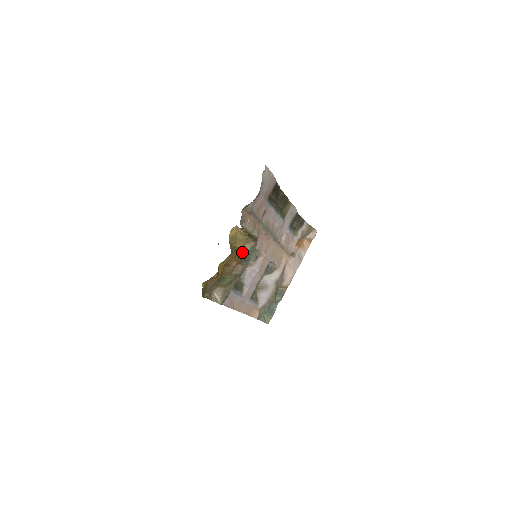
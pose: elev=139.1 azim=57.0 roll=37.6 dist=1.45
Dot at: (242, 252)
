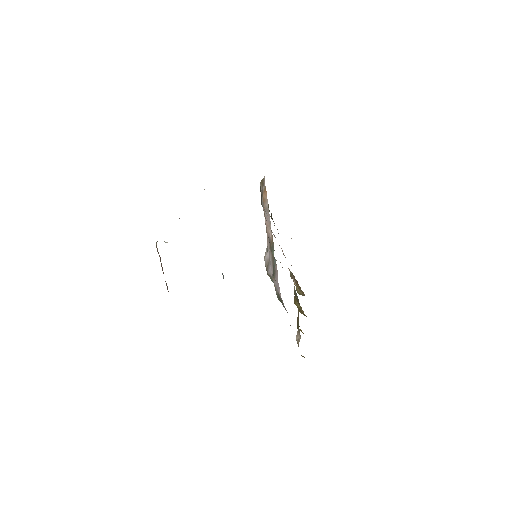
Dot at: (295, 297)
